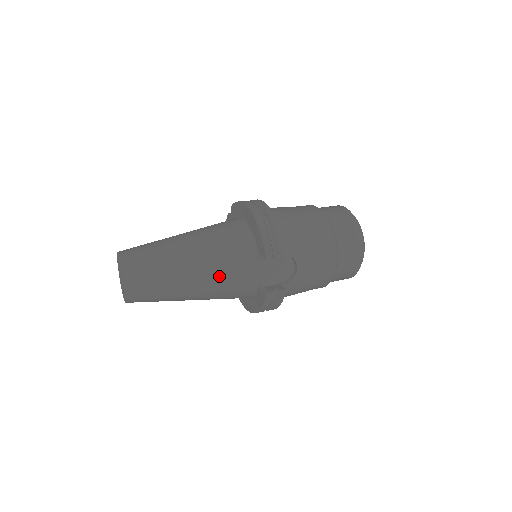
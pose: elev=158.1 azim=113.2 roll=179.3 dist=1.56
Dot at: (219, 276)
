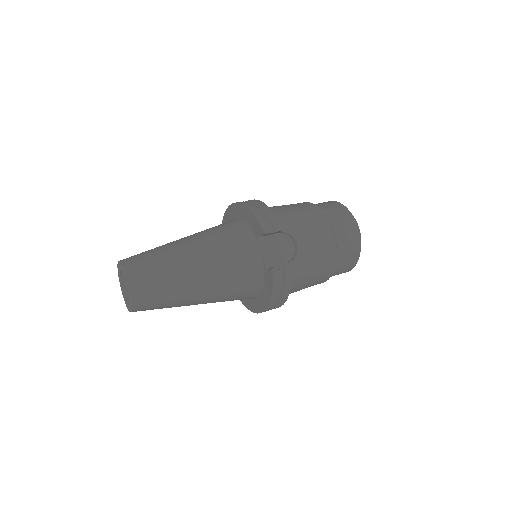
Dot at: (221, 261)
